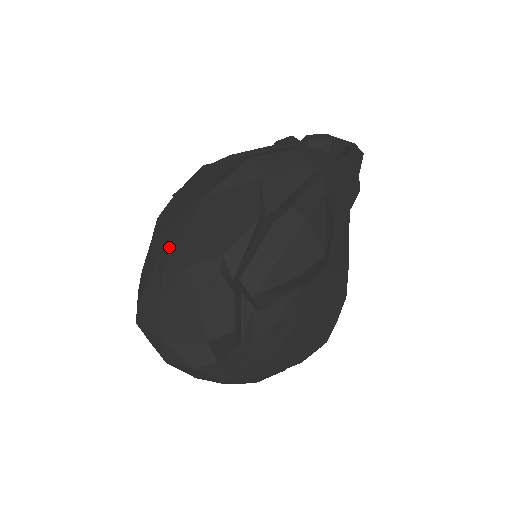
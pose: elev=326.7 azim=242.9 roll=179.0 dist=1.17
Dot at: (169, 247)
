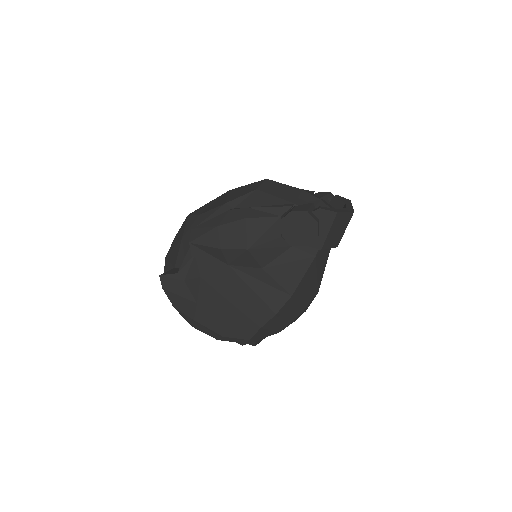
Dot at: occluded
